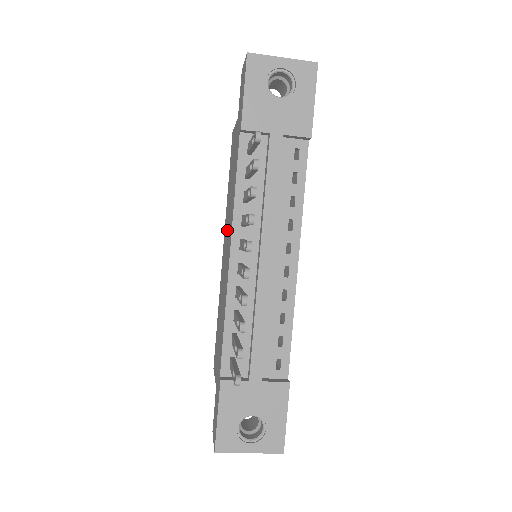
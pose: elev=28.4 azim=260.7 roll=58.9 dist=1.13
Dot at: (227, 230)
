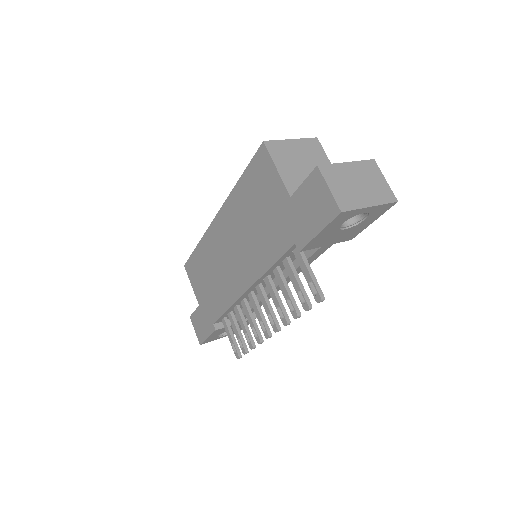
Dot at: (236, 240)
